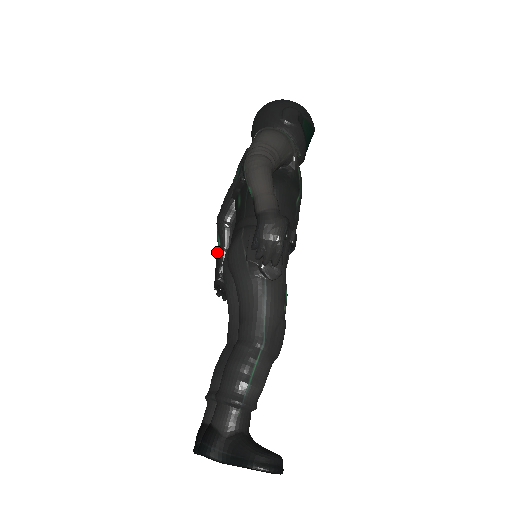
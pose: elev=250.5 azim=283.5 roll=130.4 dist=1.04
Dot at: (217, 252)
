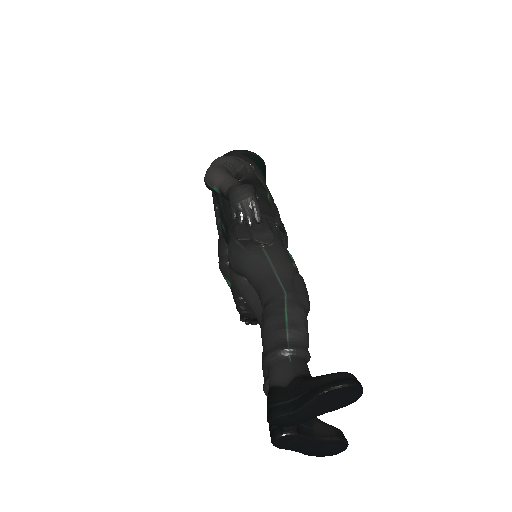
Dot at: occluded
